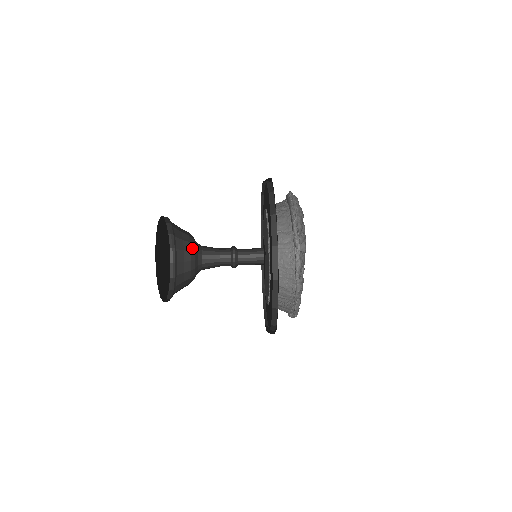
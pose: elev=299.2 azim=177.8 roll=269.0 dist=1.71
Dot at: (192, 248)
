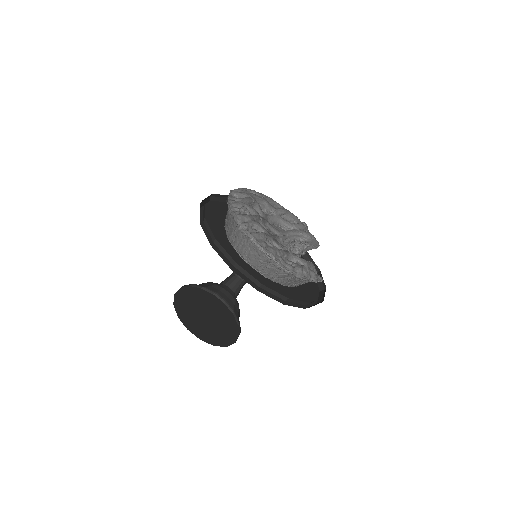
Dot at: (238, 303)
